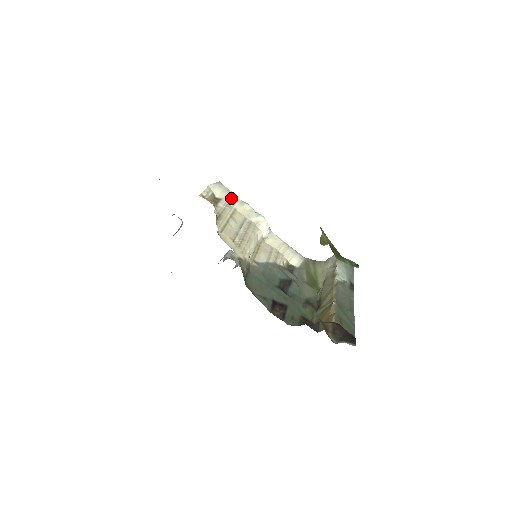
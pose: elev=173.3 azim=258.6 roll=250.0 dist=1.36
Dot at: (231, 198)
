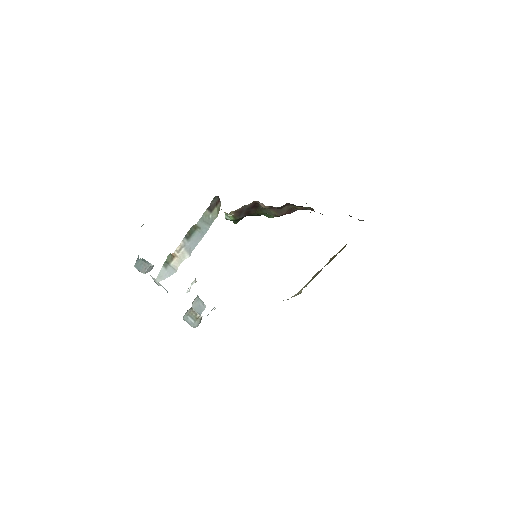
Dot at: occluded
